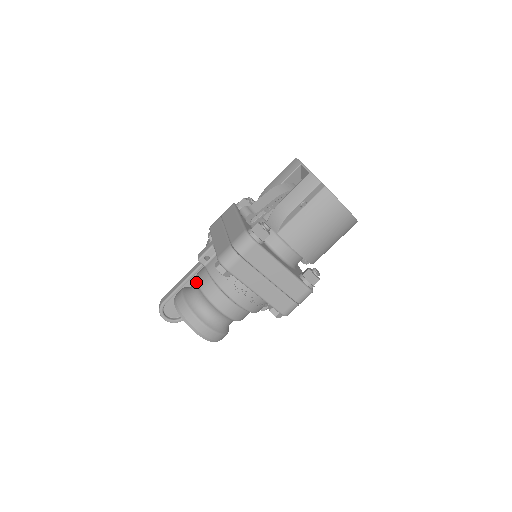
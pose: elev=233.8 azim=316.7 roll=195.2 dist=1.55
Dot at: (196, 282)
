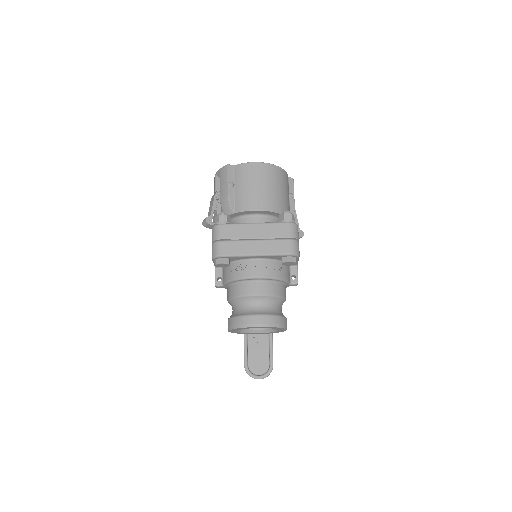
Dot at: (228, 302)
